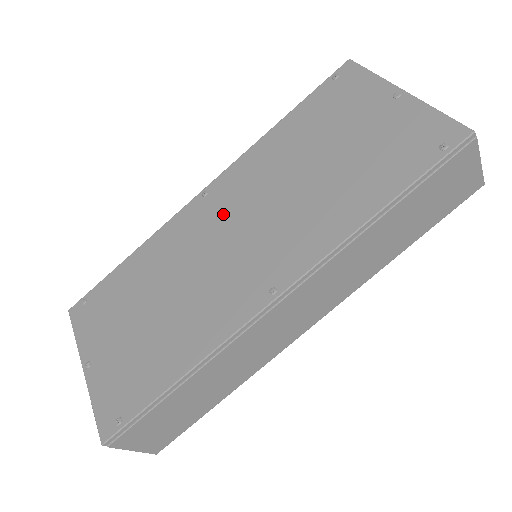
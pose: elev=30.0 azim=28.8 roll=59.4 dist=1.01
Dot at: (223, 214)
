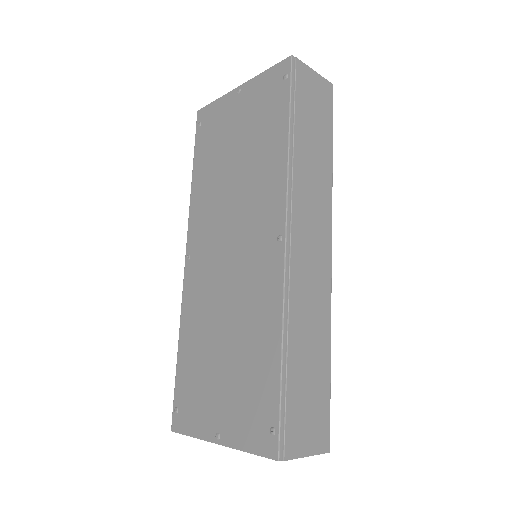
Dot at: (210, 250)
